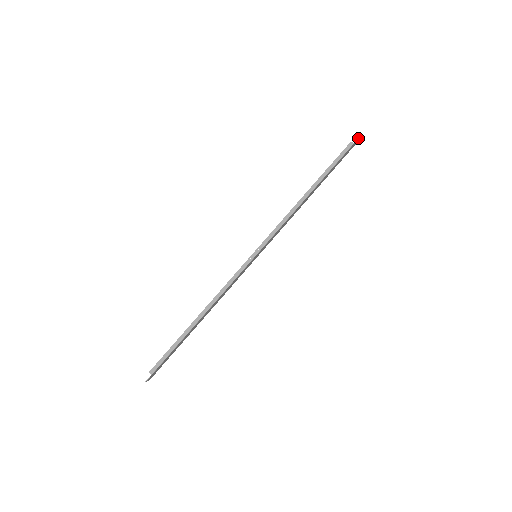
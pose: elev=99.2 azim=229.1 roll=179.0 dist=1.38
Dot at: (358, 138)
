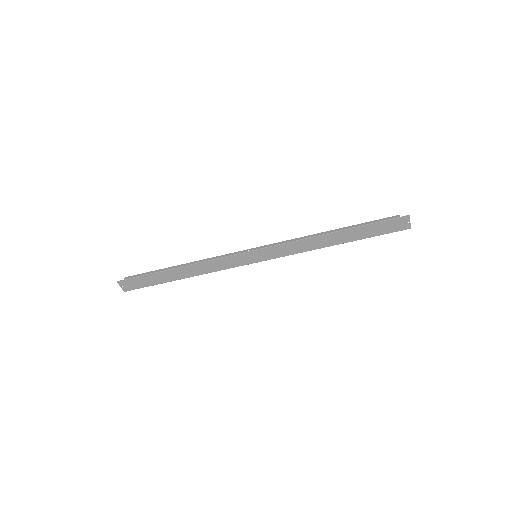
Dot at: (408, 215)
